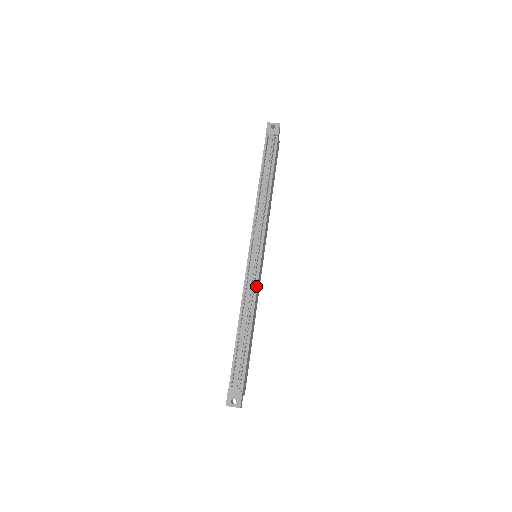
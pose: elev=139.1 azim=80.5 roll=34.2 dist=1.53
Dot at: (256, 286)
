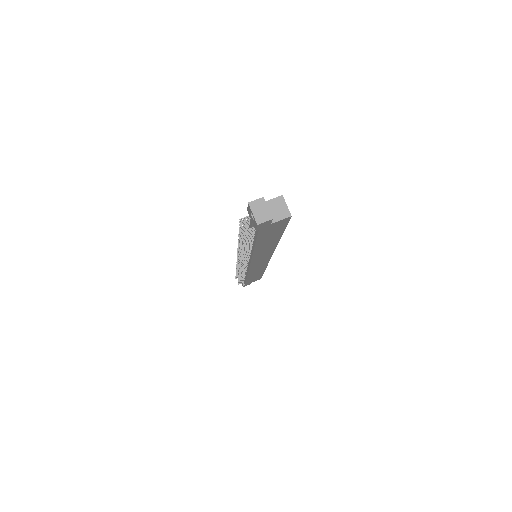
Dot at: (247, 271)
